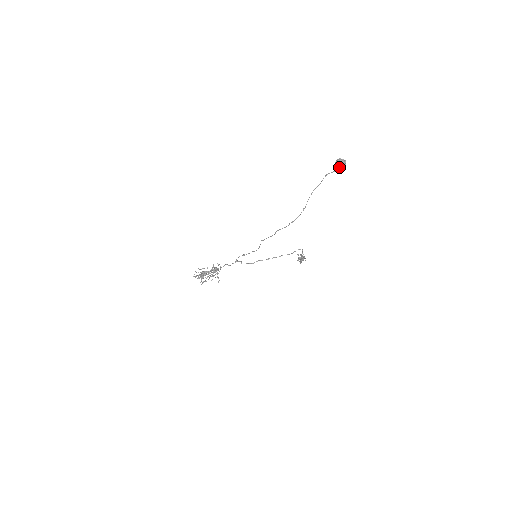
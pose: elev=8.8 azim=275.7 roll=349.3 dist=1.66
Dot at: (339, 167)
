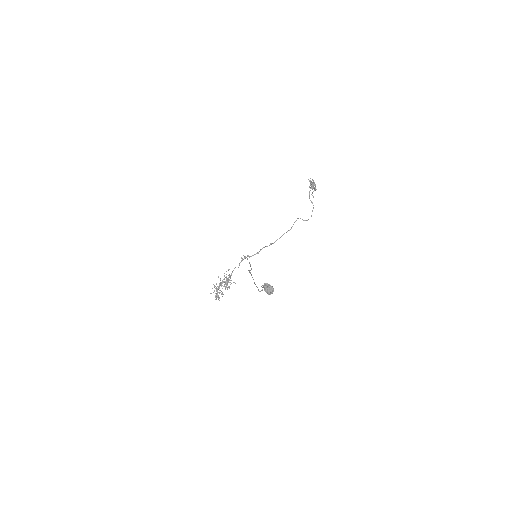
Dot at: (269, 294)
